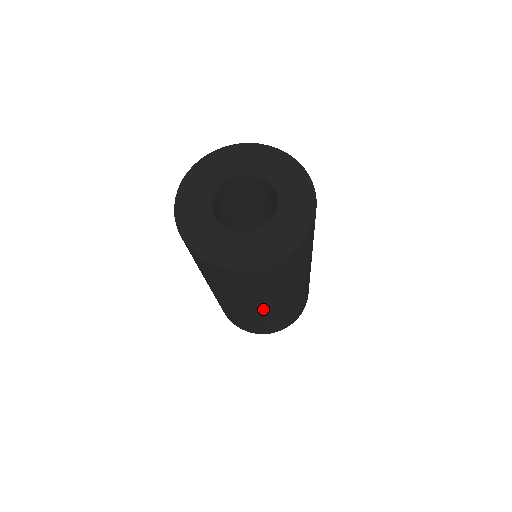
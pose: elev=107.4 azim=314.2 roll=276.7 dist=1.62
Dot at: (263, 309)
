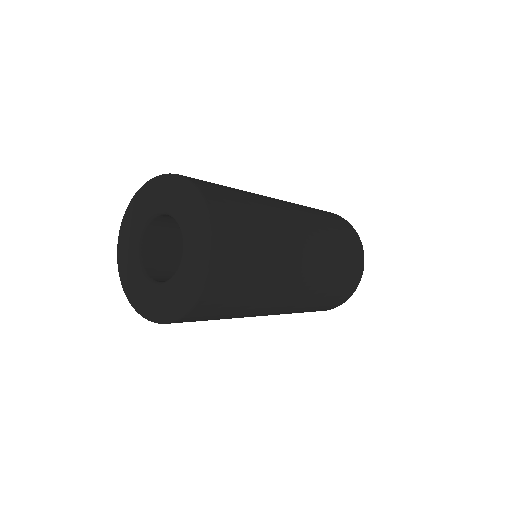
Dot at: occluded
